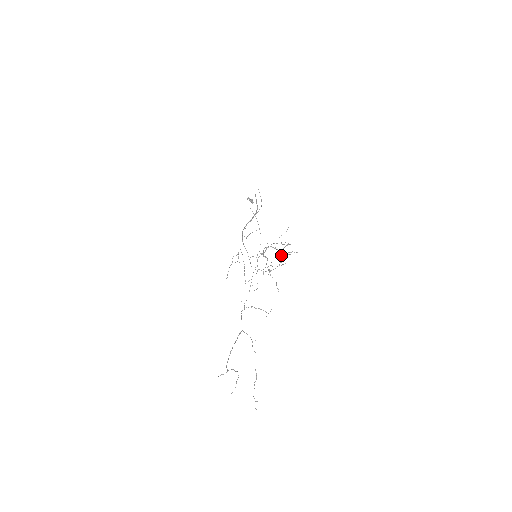
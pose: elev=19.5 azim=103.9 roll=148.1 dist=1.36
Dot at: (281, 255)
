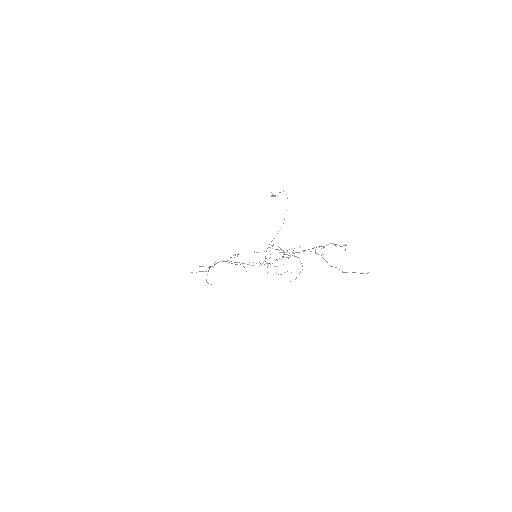
Dot at: occluded
